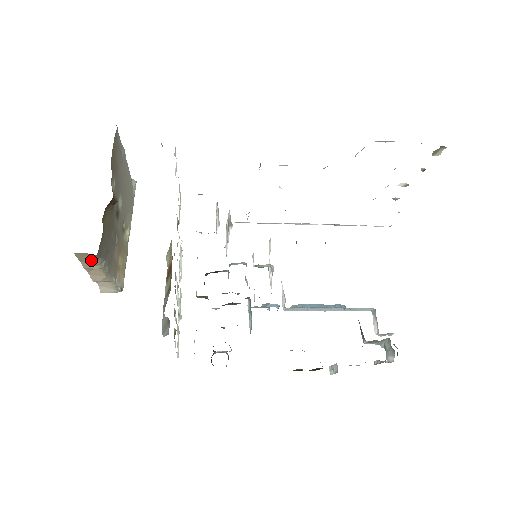
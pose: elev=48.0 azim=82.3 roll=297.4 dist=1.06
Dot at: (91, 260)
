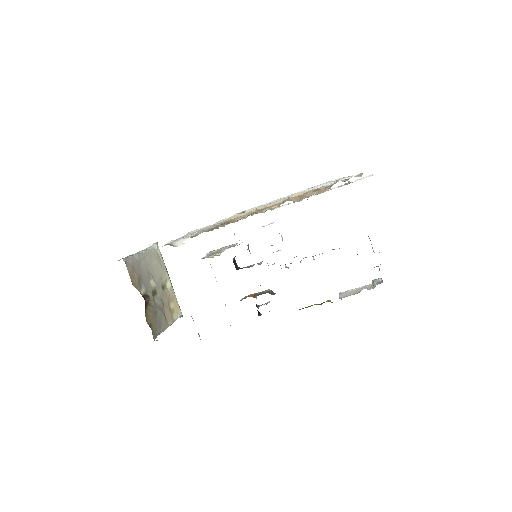
Dot at: occluded
